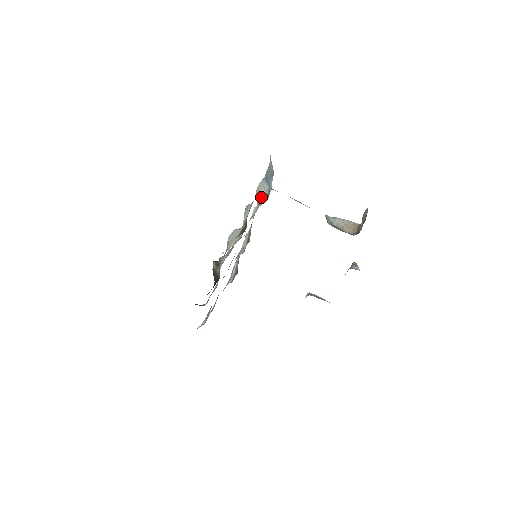
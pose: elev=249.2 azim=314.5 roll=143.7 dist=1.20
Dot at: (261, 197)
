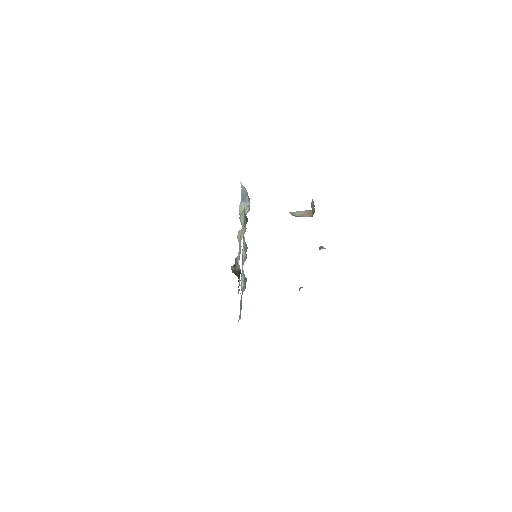
Dot at: (245, 211)
